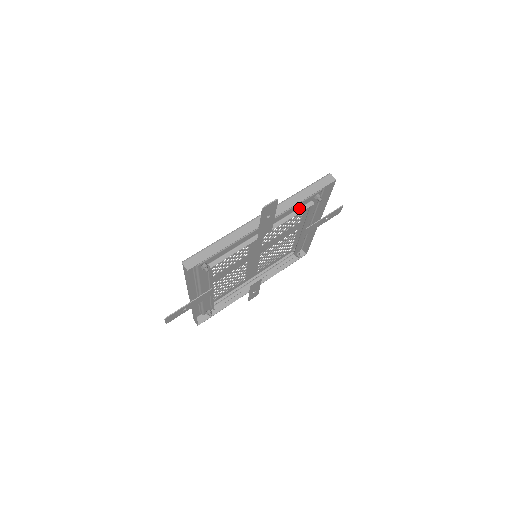
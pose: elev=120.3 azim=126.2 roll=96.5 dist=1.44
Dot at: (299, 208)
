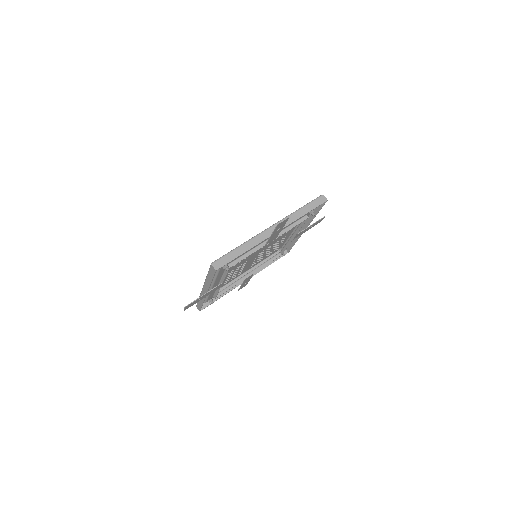
Dot at: (297, 221)
